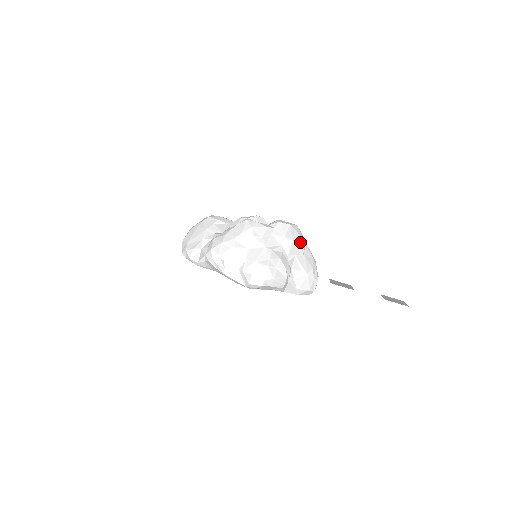
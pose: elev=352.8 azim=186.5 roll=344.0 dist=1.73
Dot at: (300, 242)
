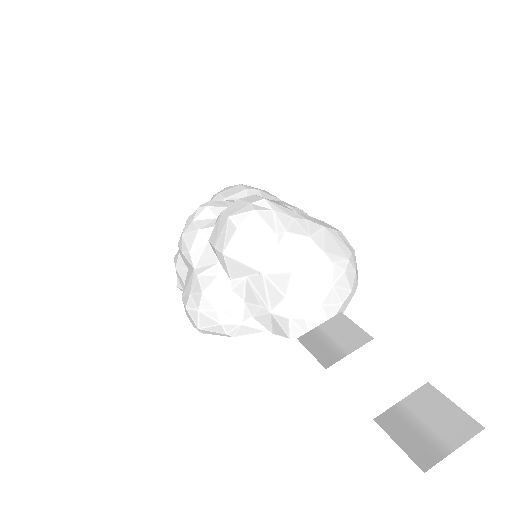
Dot at: (246, 250)
